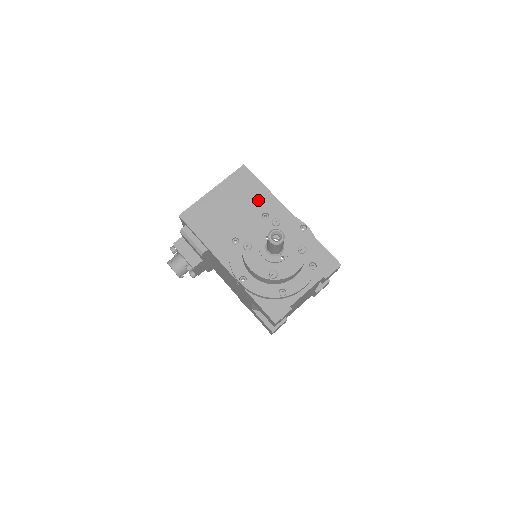
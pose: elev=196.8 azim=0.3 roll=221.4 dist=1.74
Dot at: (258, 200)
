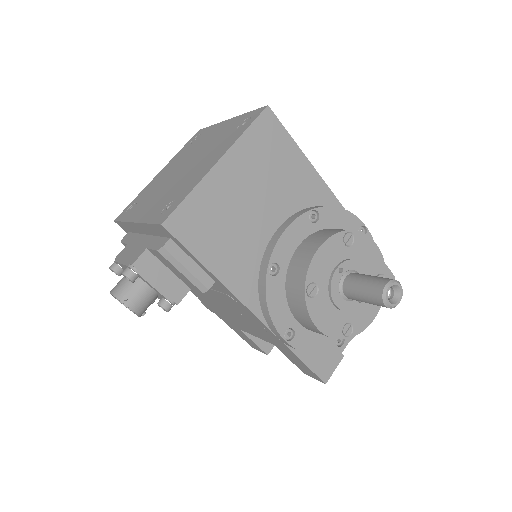
Dot at: (294, 181)
